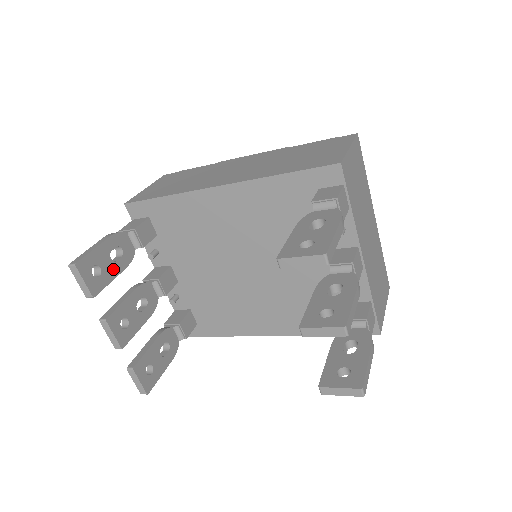
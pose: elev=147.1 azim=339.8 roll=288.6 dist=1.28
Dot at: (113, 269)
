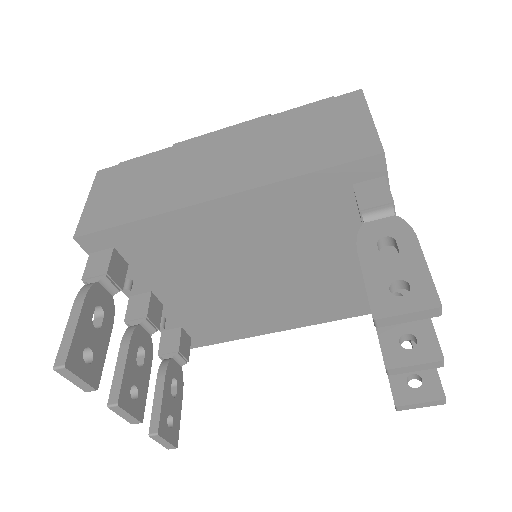
Dot at: (102, 339)
